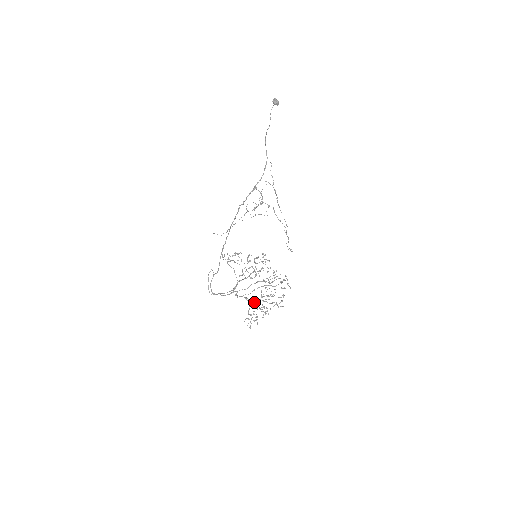
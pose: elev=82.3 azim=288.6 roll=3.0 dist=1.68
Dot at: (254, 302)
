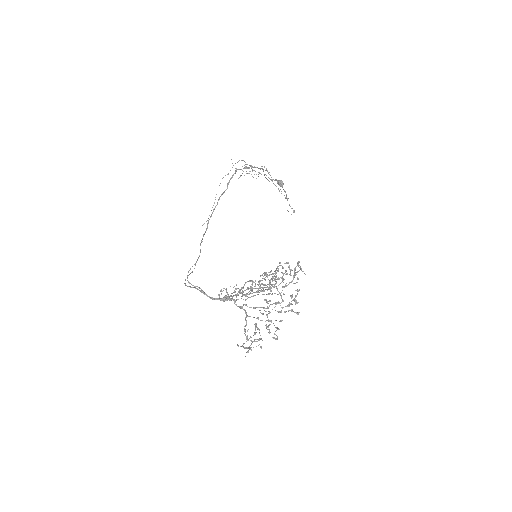
Dot at: (253, 307)
